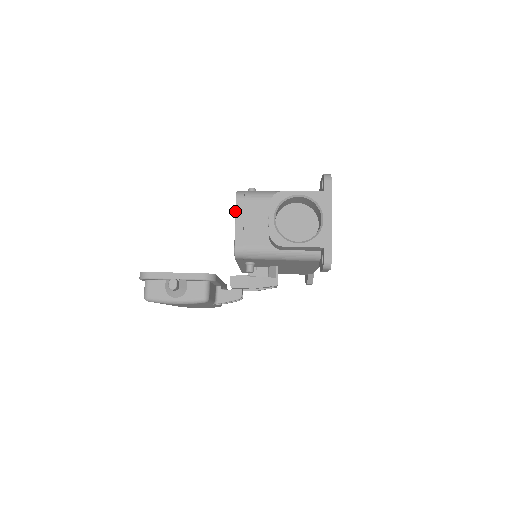
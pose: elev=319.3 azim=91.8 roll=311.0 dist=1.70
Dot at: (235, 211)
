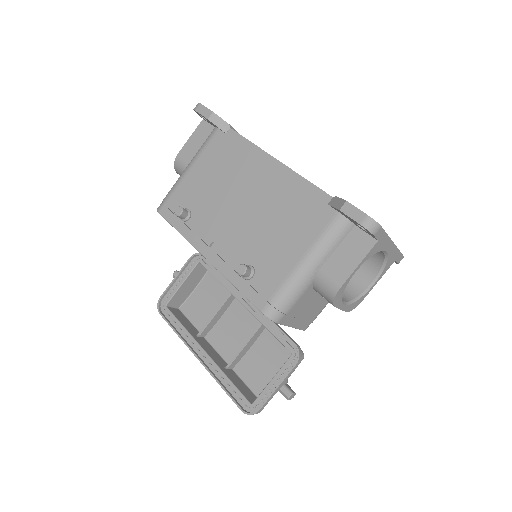
Dot at: occluded
